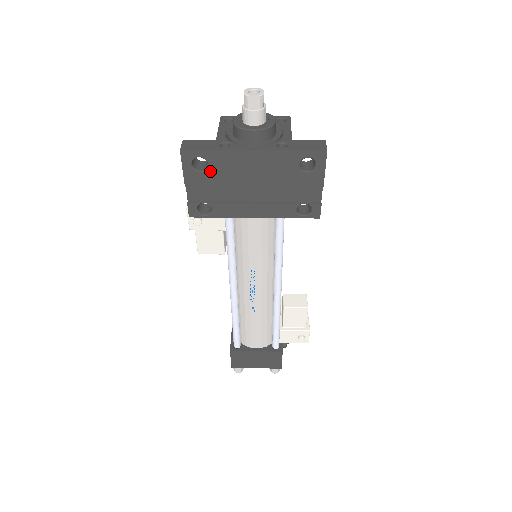
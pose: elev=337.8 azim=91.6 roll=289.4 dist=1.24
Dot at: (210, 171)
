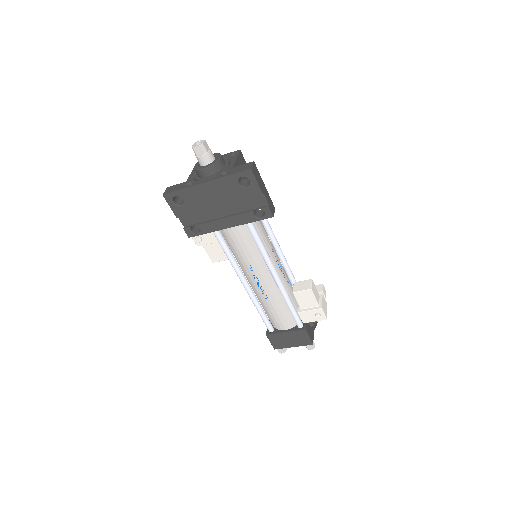
Dot at: (186, 203)
